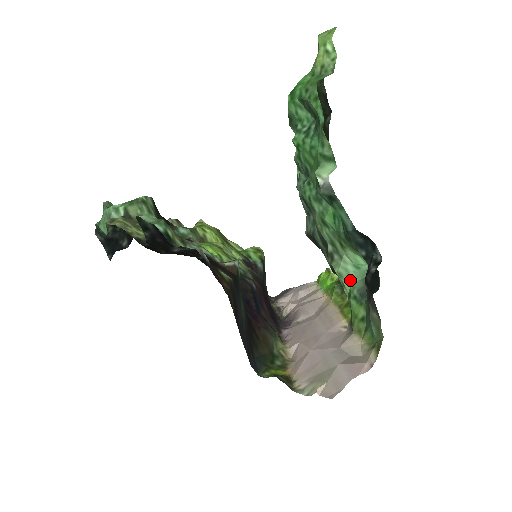
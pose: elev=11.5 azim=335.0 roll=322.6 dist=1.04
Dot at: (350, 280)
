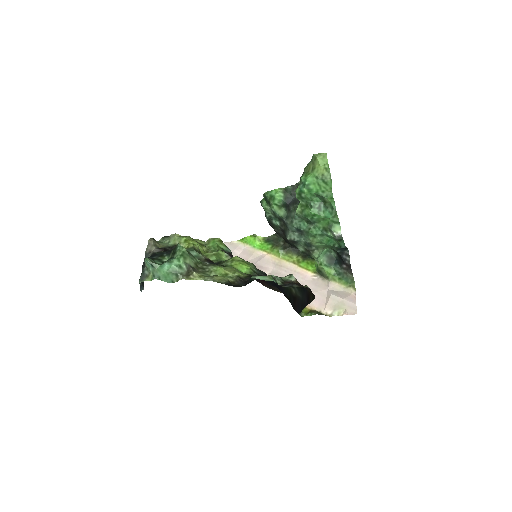
Dot at: (320, 258)
